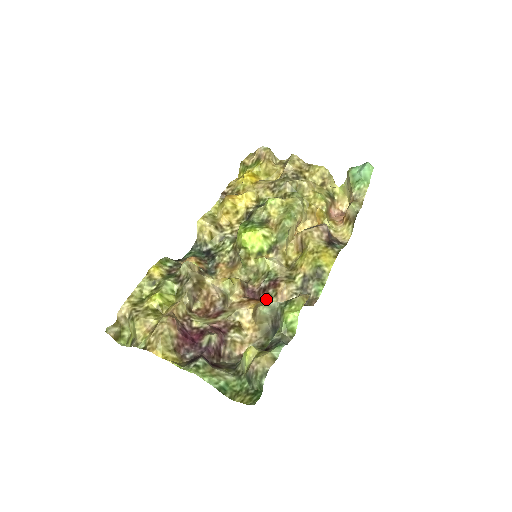
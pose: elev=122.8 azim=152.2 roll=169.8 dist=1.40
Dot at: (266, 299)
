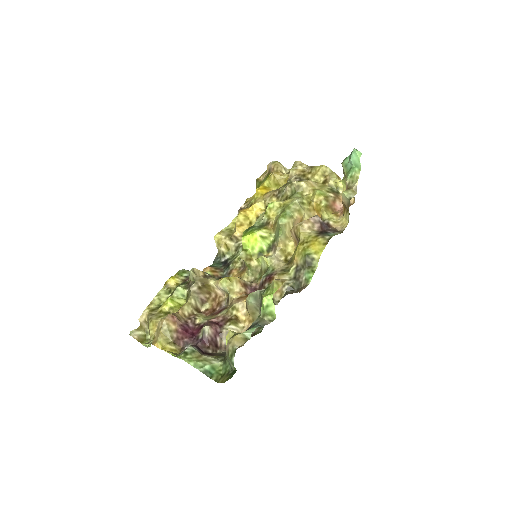
Dot at: occluded
